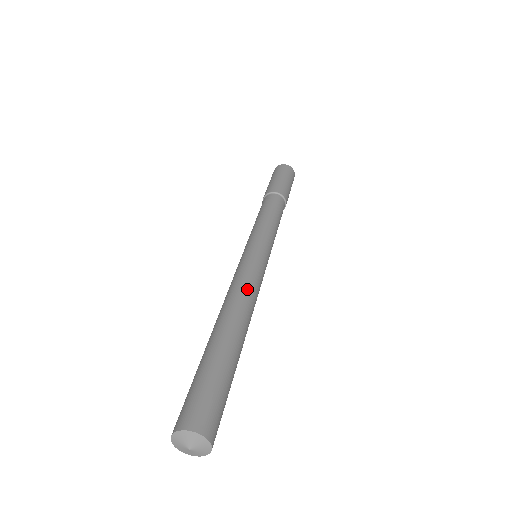
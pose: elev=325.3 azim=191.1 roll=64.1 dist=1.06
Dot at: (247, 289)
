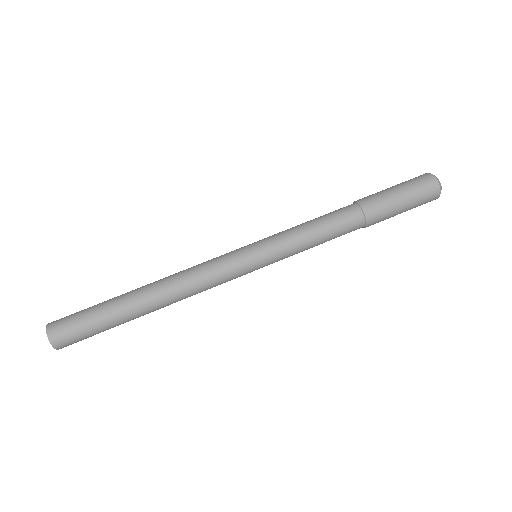
Dot at: (189, 274)
